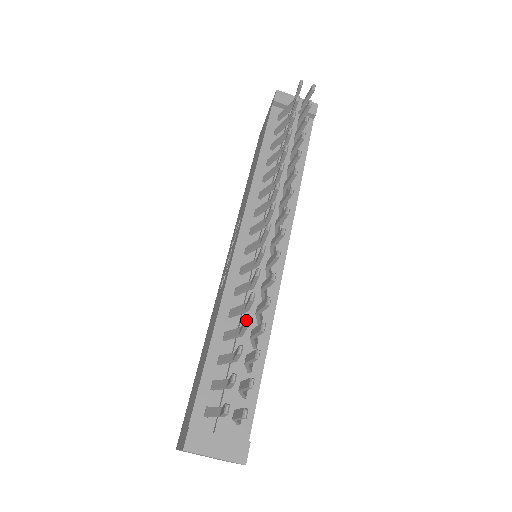
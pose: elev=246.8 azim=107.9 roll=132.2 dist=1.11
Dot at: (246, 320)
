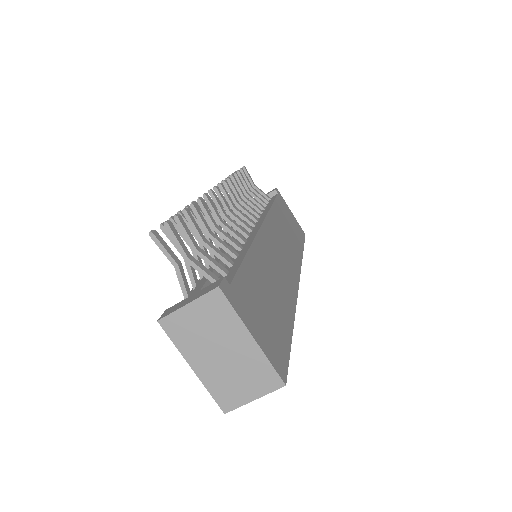
Dot at: (178, 212)
